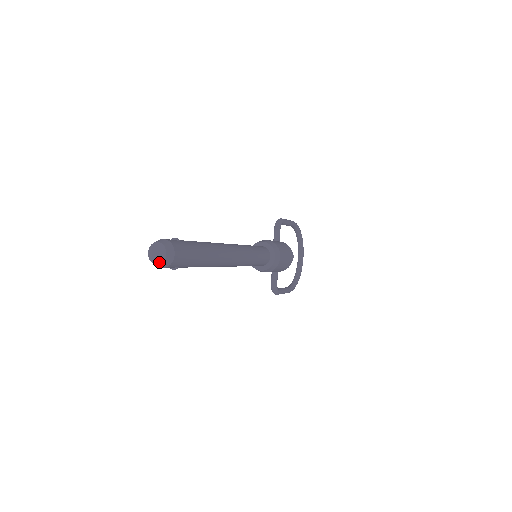
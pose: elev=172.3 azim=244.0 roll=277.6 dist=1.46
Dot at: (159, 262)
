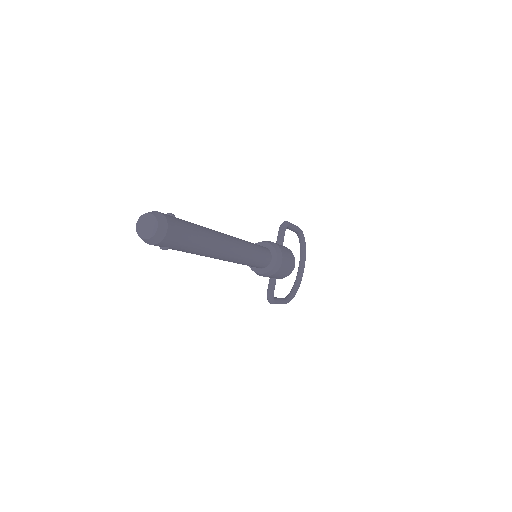
Dot at: (148, 236)
